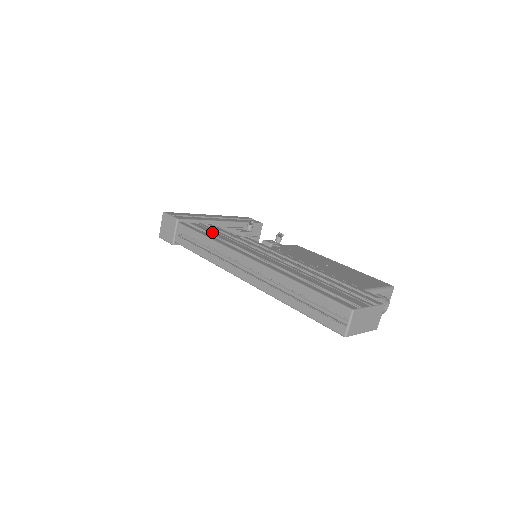
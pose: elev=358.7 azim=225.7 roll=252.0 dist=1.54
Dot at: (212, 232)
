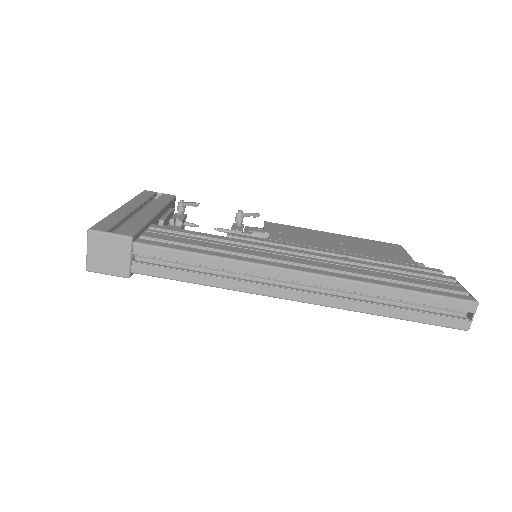
Dot at: (191, 242)
